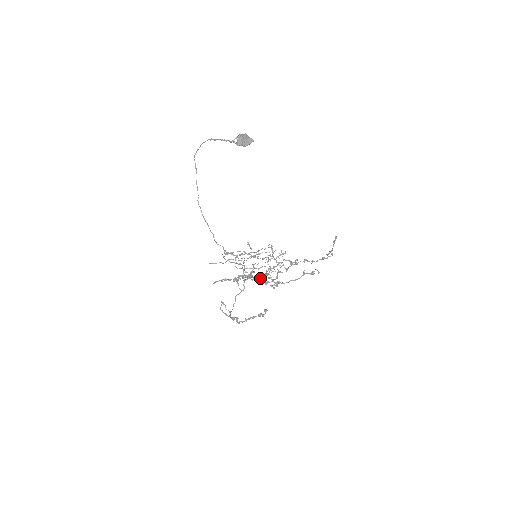
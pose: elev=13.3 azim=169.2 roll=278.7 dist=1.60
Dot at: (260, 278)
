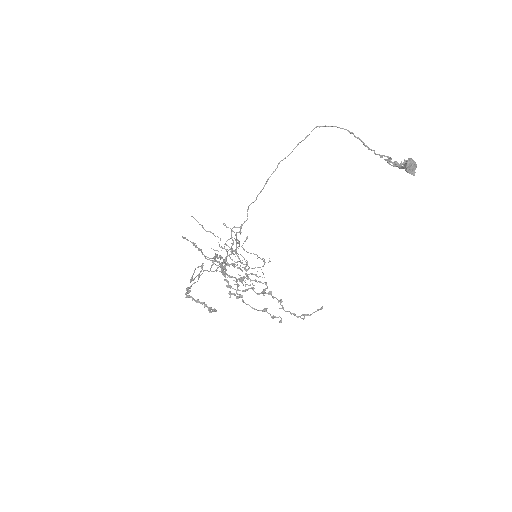
Dot at: (230, 276)
